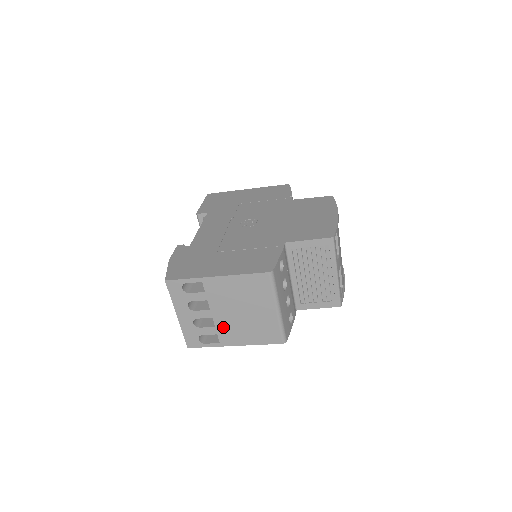
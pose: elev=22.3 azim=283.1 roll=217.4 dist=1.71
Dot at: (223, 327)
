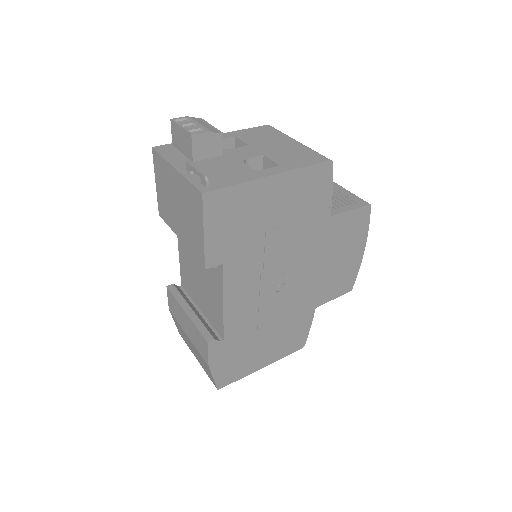
Dot at: occluded
